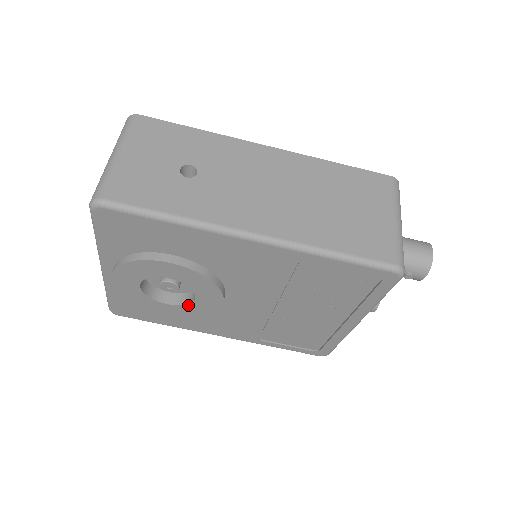
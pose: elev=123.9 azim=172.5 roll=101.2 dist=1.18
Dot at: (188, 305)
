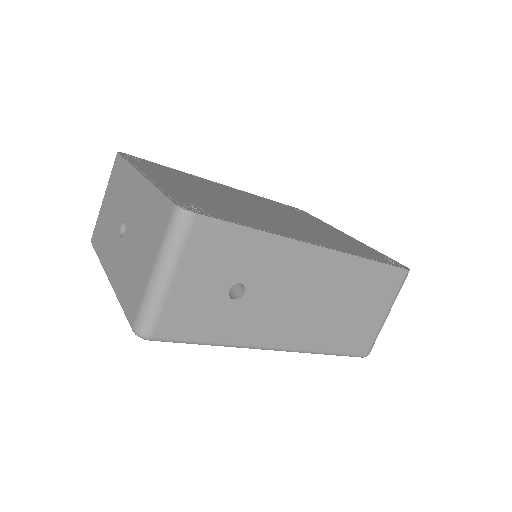
Dot at: occluded
